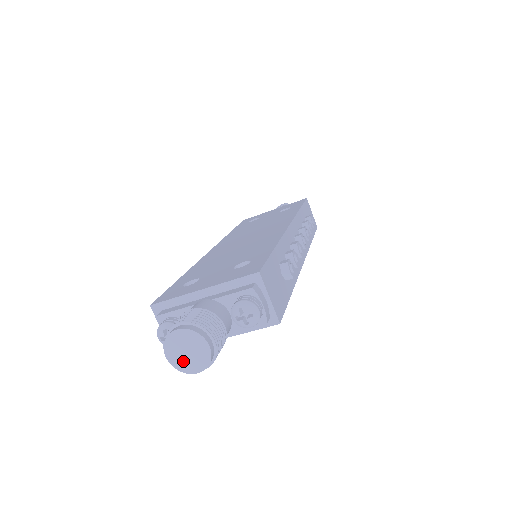
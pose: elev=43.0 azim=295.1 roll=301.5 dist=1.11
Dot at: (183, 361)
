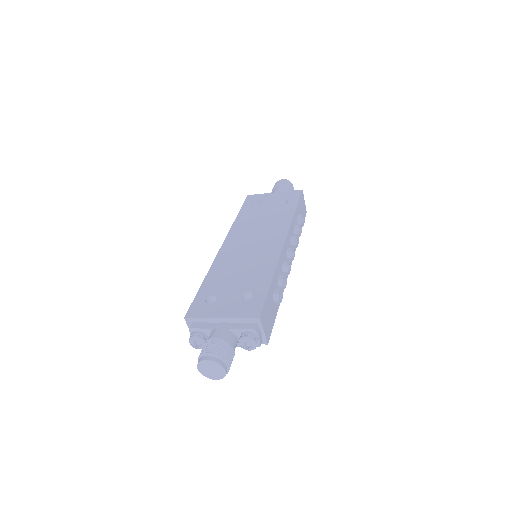
Dot at: (208, 373)
